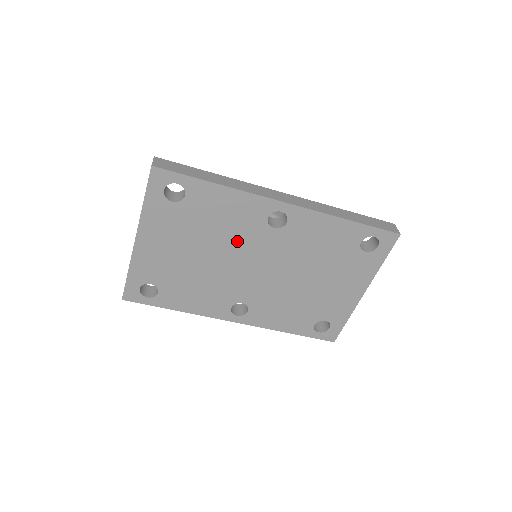
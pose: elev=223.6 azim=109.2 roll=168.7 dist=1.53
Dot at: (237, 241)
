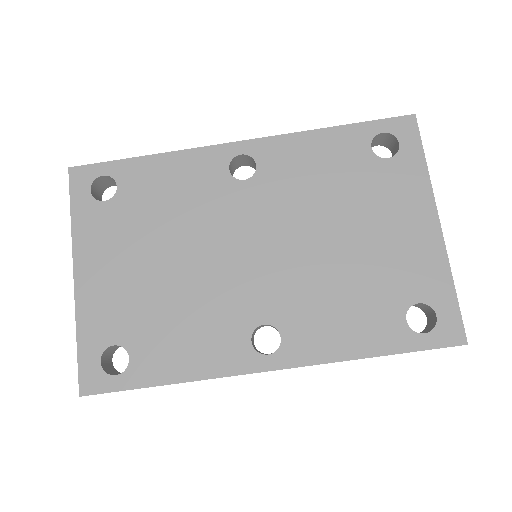
Dot at: (206, 220)
